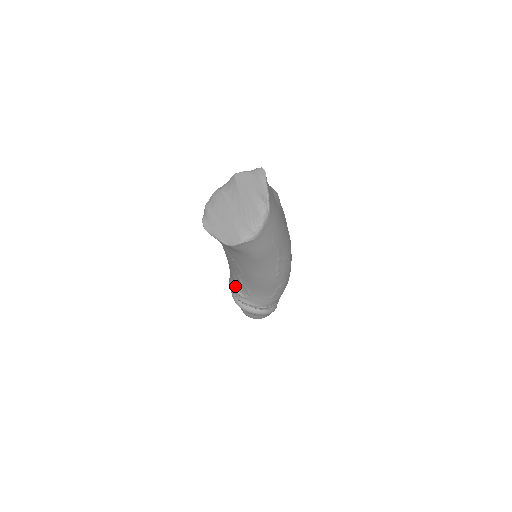
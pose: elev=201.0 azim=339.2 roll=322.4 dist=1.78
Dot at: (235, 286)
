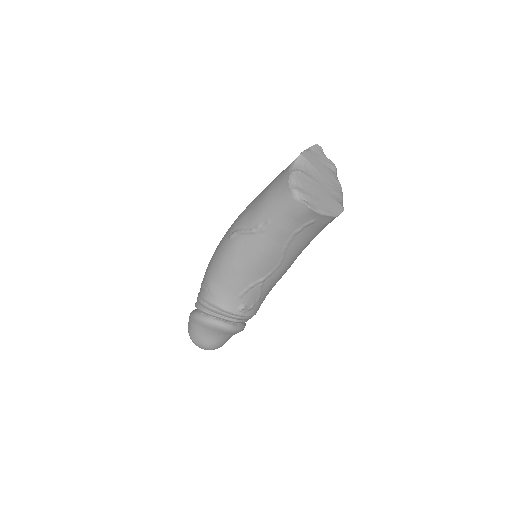
Dot at: (240, 302)
